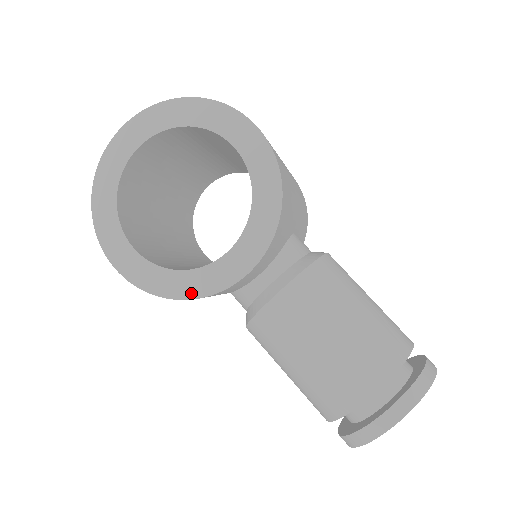
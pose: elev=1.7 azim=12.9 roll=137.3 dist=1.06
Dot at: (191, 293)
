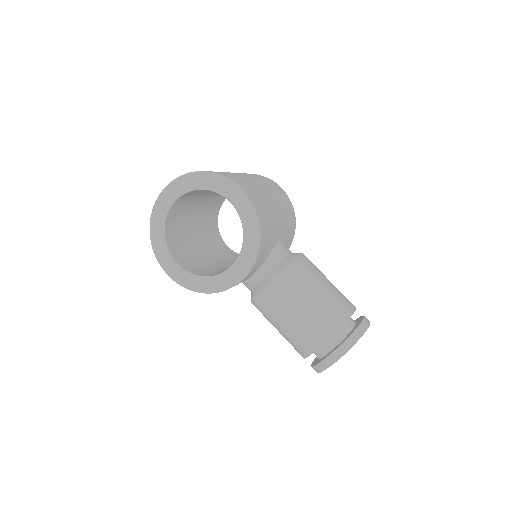
Dot at: (213, 290)
